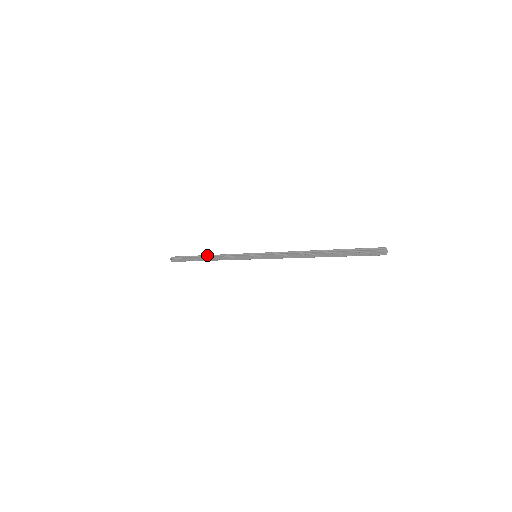
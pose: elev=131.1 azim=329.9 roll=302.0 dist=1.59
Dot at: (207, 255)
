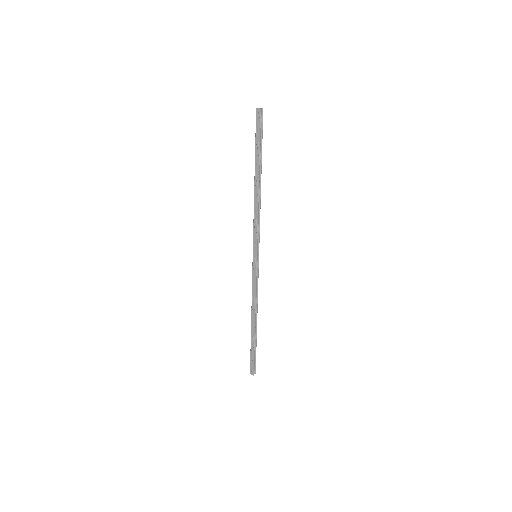
Dot at: (252, 319)
